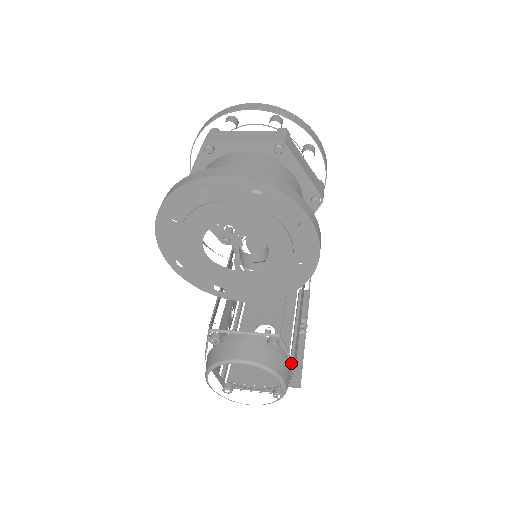
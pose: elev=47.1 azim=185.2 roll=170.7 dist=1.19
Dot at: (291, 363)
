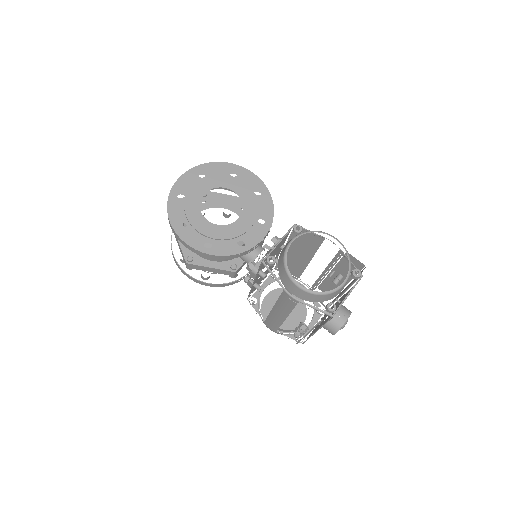
Dot at: (352, 283)
